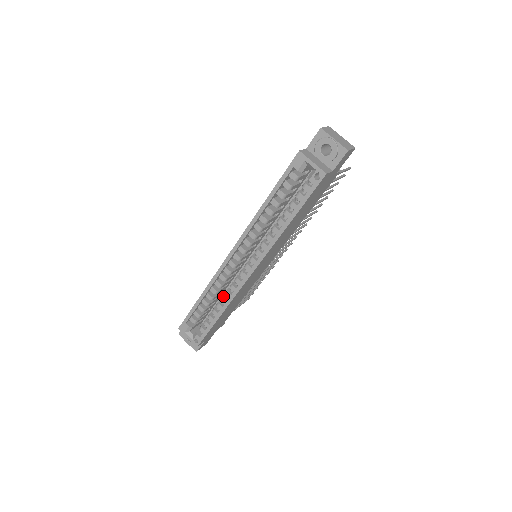
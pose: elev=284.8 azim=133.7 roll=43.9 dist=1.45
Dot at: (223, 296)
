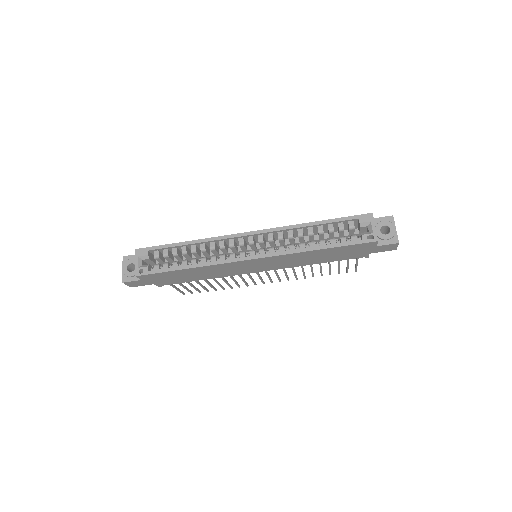
Dot at: (206, 257)
